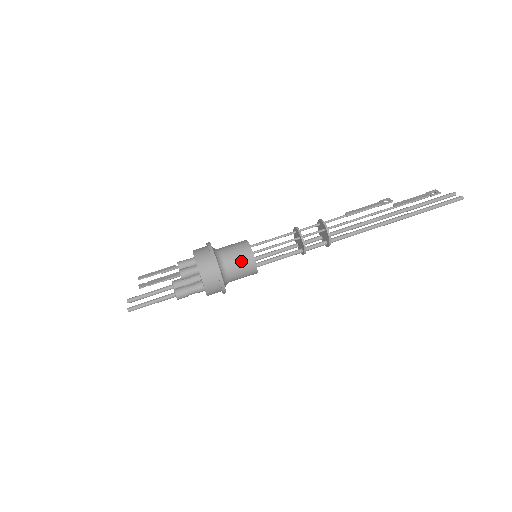
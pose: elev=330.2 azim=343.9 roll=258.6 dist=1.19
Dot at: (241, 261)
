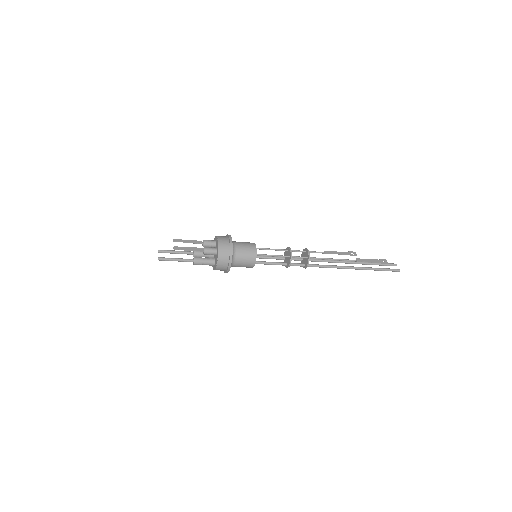
Dot at: (247, 258)
